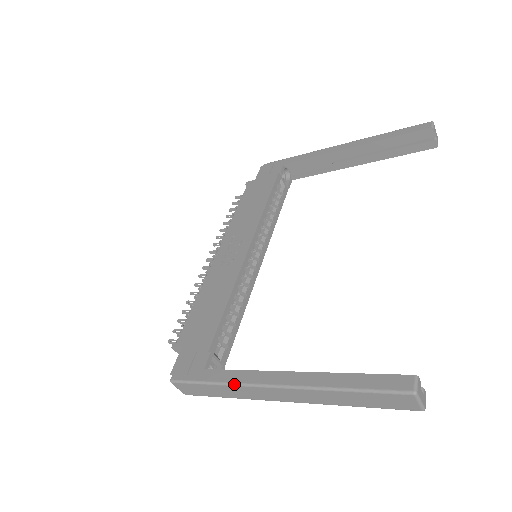
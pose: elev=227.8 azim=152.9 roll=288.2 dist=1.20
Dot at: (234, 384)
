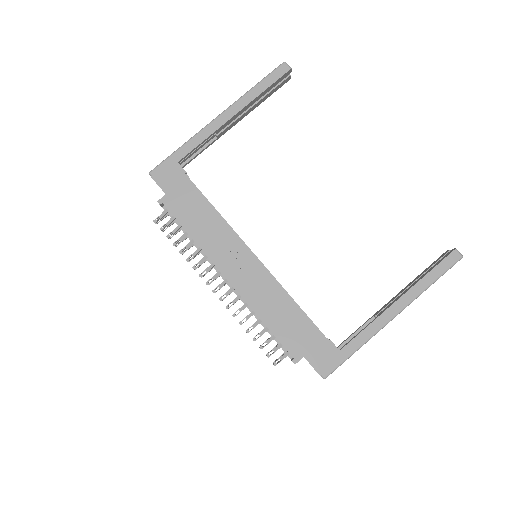
Dot at: occluded
